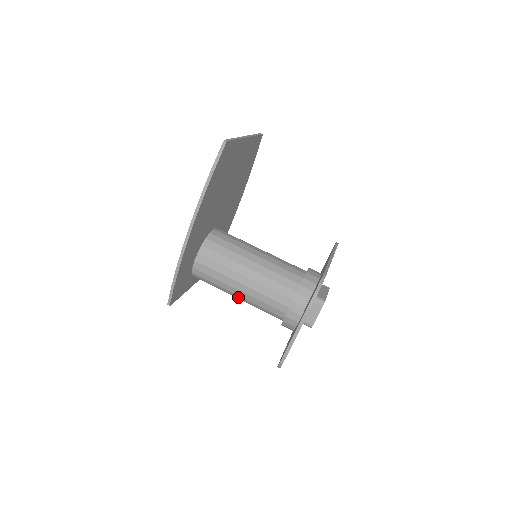
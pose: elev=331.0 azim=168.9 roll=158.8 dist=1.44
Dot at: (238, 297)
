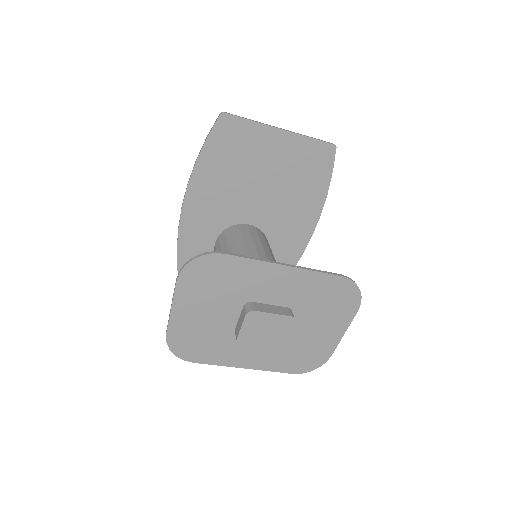
Dot at: occluded
